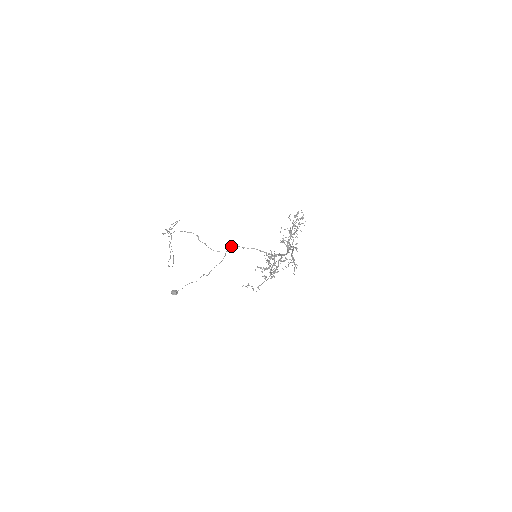
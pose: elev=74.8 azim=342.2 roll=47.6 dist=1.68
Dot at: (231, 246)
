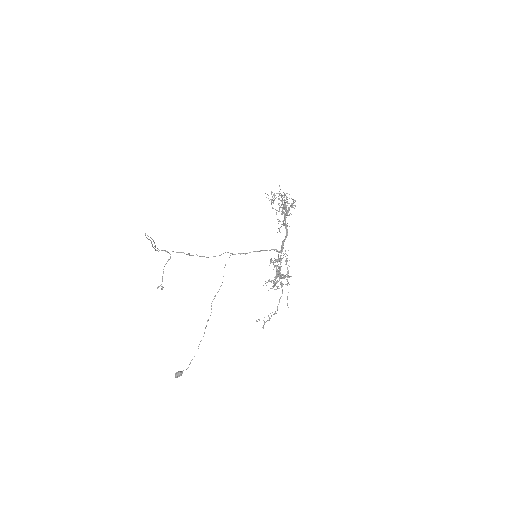
Dot at: (225, 252)
